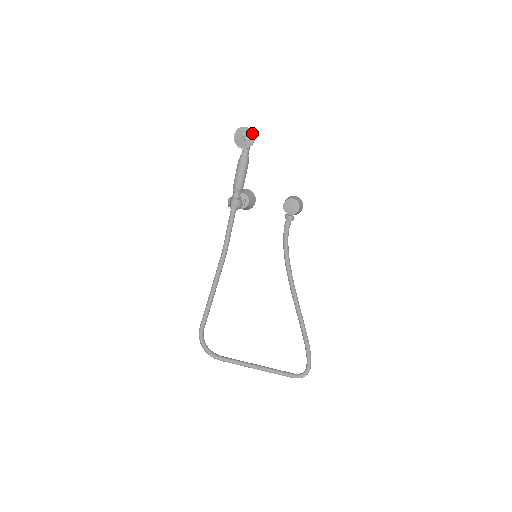
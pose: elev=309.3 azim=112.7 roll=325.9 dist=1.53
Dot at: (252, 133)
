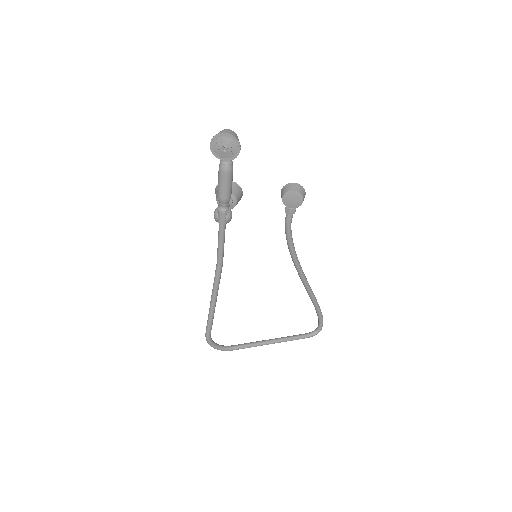
Dot at: (236, 140)
